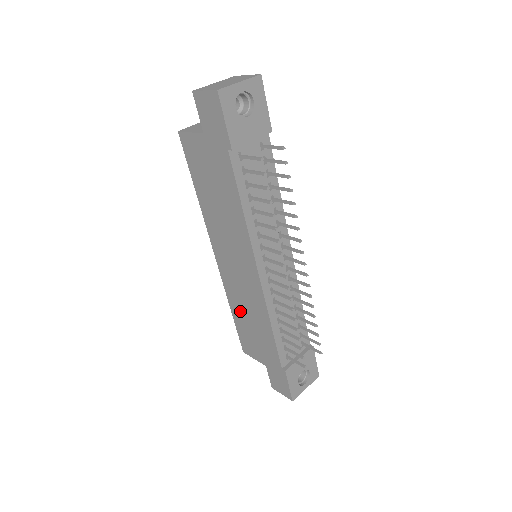
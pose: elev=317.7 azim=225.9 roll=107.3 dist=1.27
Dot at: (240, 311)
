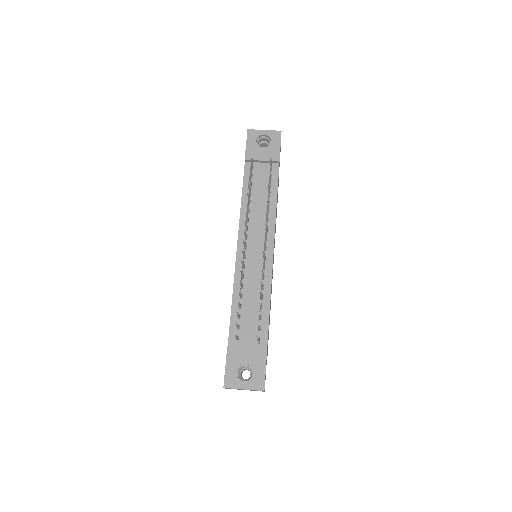
Dot at: occluded
